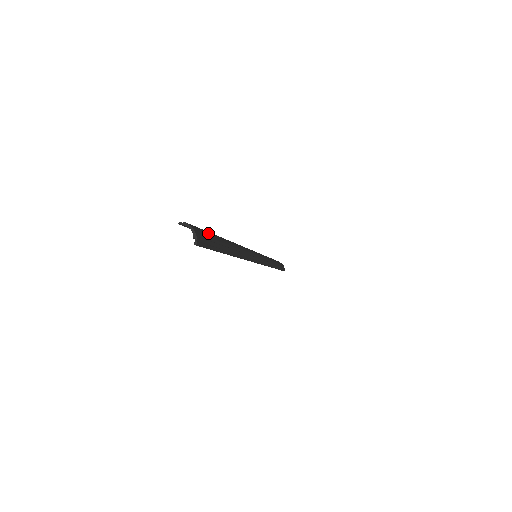
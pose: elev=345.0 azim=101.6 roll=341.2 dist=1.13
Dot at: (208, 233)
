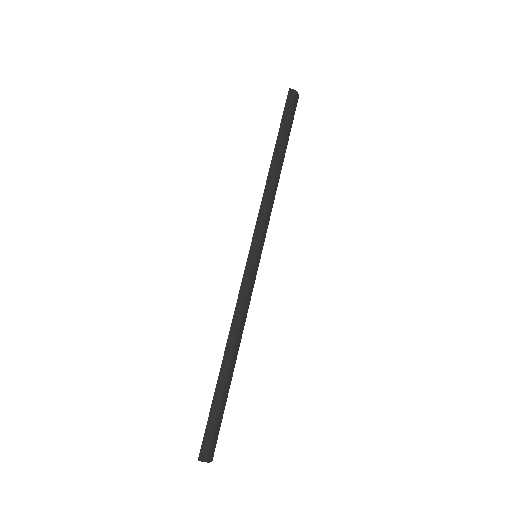
Dot at: (215, 424)
